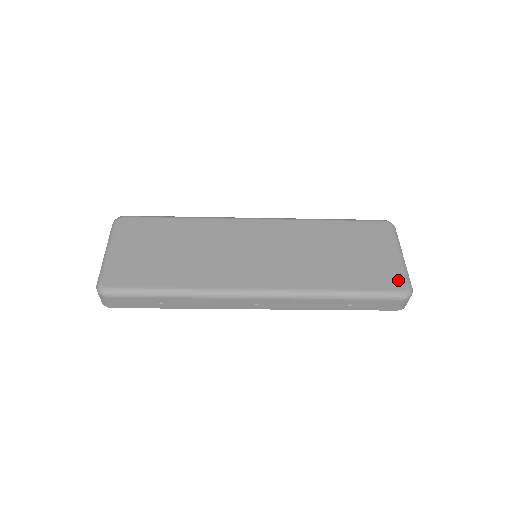
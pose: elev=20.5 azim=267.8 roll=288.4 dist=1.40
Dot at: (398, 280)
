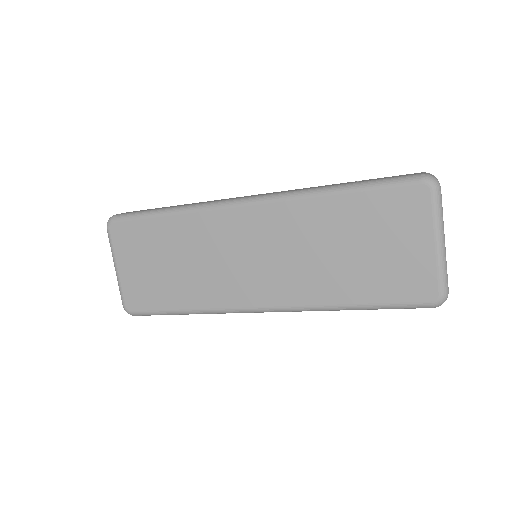
Dot at: (427, 287)
